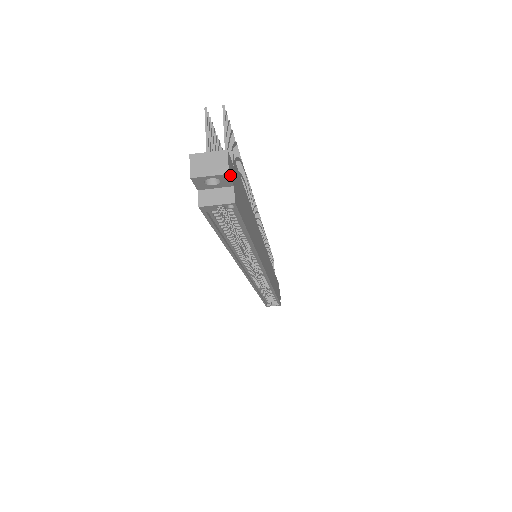
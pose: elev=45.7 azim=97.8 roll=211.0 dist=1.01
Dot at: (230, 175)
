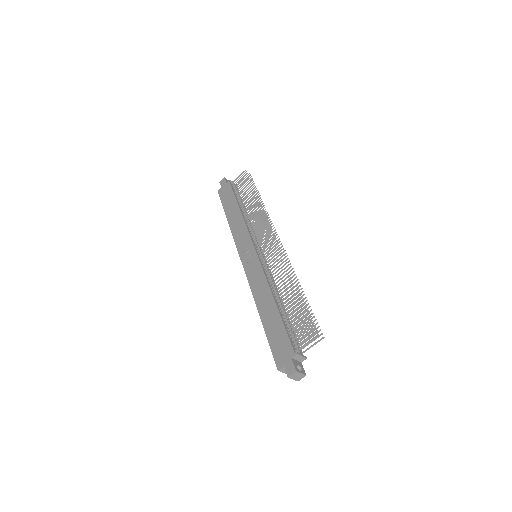
Dot at: (298, 378)
